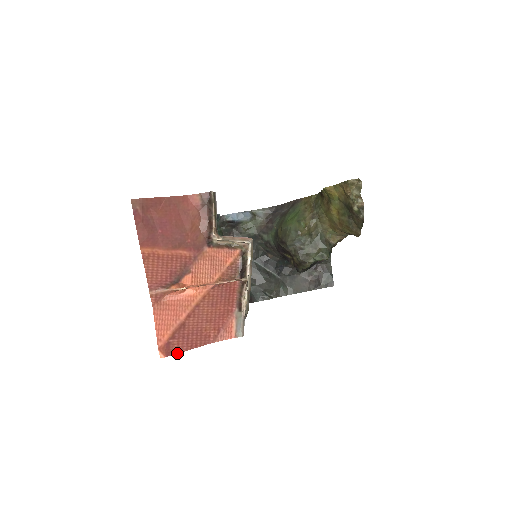
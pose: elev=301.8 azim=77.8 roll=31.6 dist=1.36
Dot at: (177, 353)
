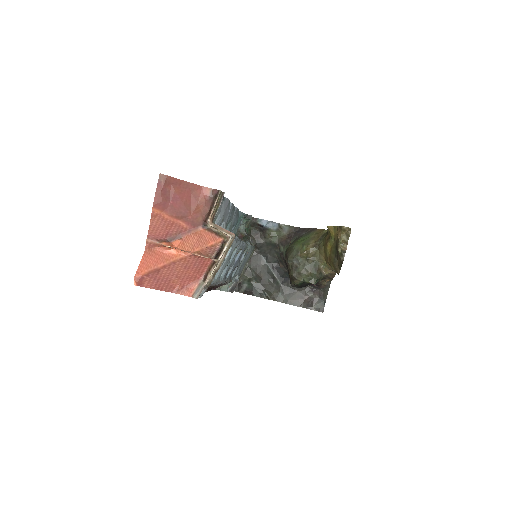
Dot at: (146, 287)
